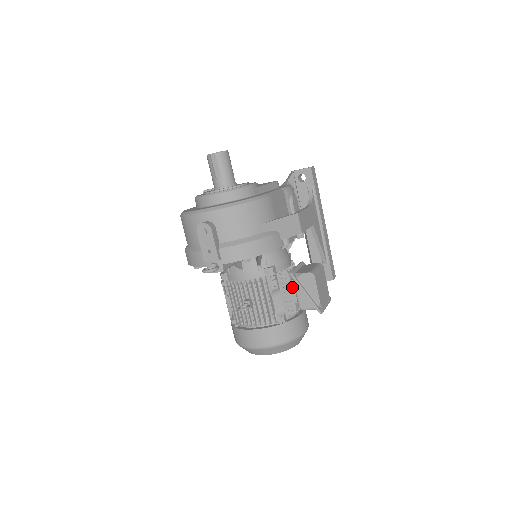
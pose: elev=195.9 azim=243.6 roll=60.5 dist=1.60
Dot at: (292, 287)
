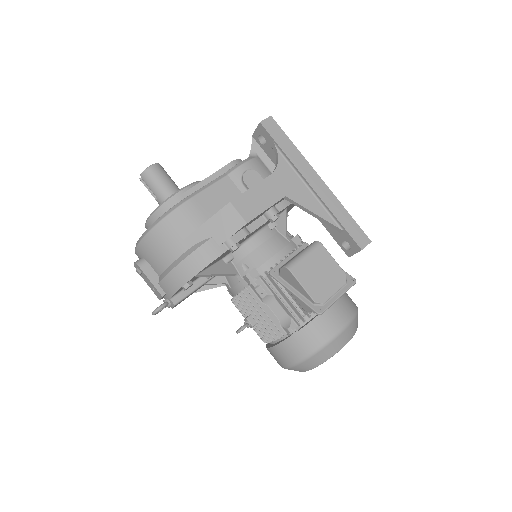
Dot at: occluded
